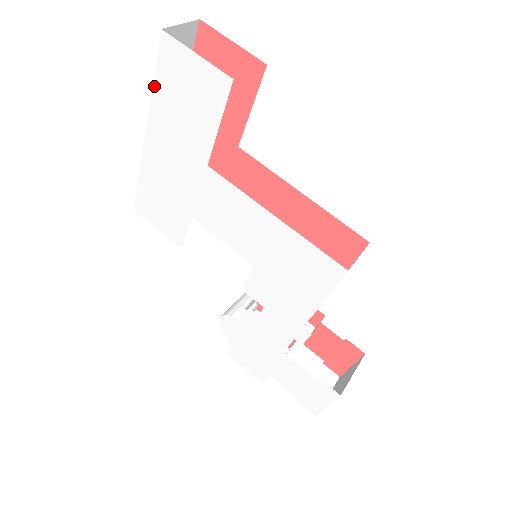
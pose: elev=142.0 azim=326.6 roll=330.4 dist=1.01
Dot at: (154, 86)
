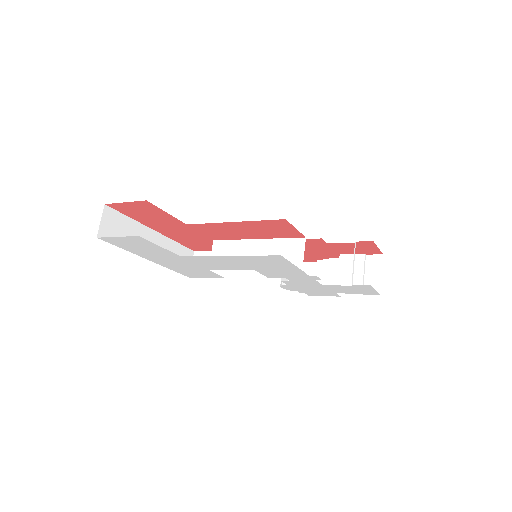
Dot at: (124, 249)
